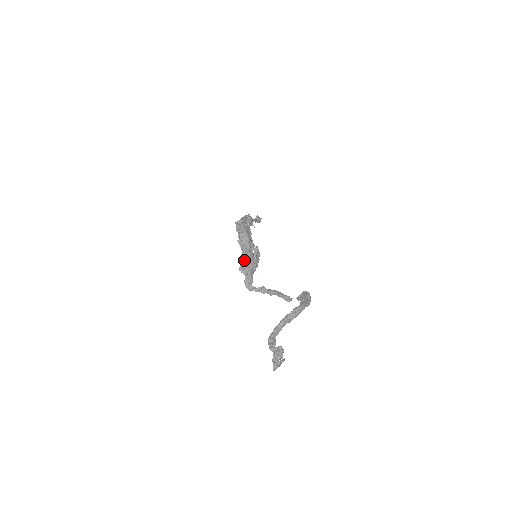
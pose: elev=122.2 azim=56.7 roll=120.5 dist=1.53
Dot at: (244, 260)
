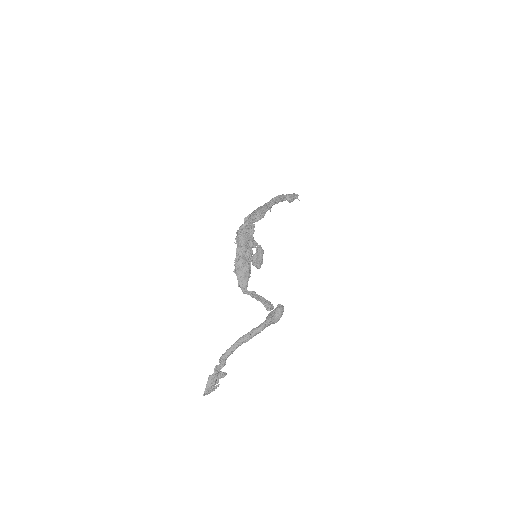
Dot at: (235, 266)
